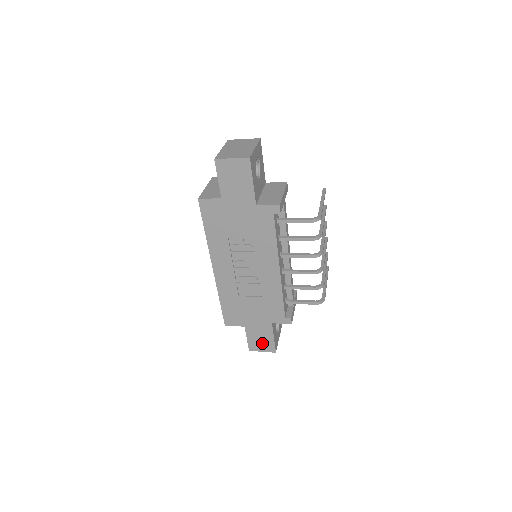
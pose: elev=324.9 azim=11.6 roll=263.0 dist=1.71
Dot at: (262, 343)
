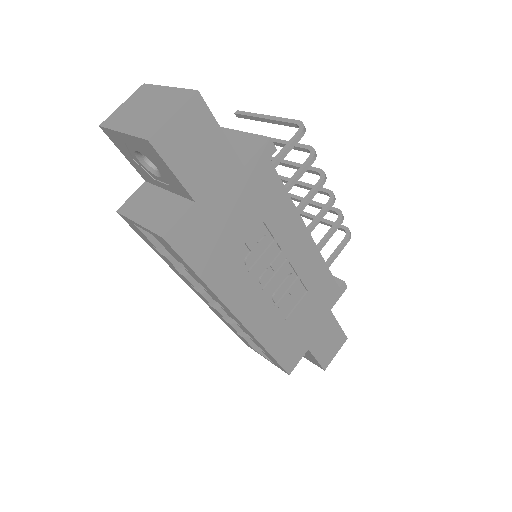
Dot at: (332, 345)
